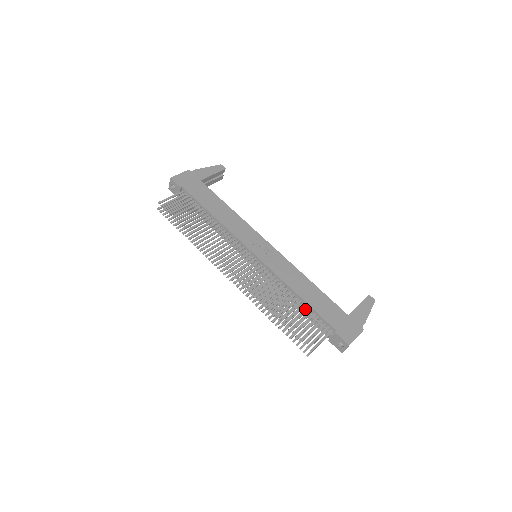
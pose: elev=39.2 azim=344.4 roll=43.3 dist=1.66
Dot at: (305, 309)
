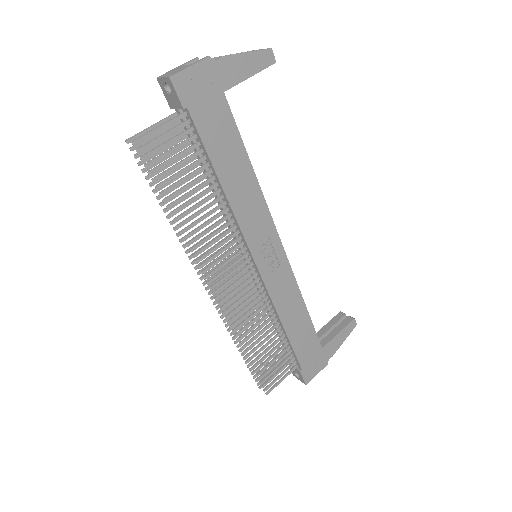
Dot at: (282, 342)
